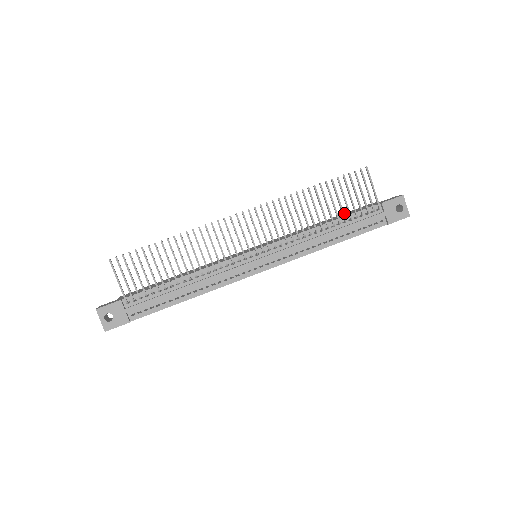
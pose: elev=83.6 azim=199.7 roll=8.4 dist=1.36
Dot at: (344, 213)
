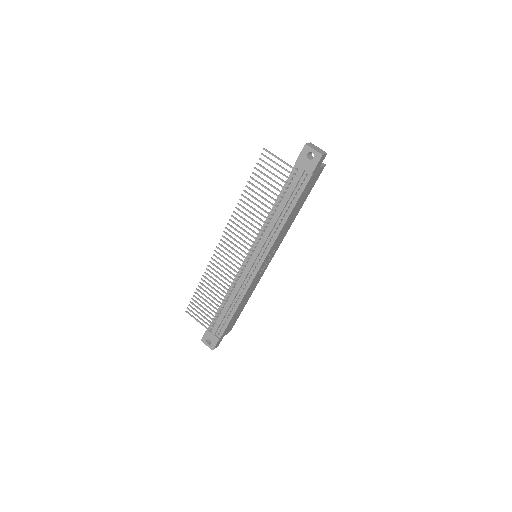
Dot at: occluded
